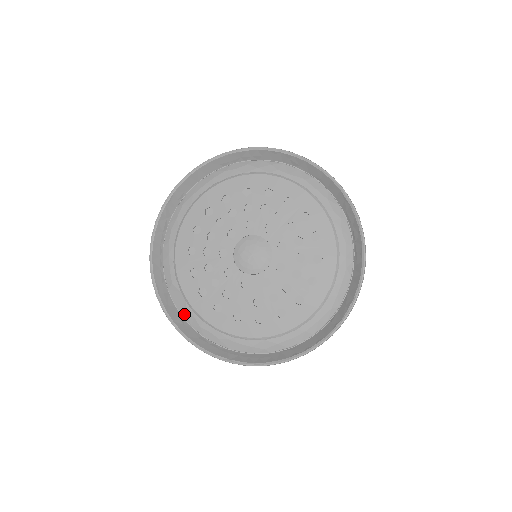
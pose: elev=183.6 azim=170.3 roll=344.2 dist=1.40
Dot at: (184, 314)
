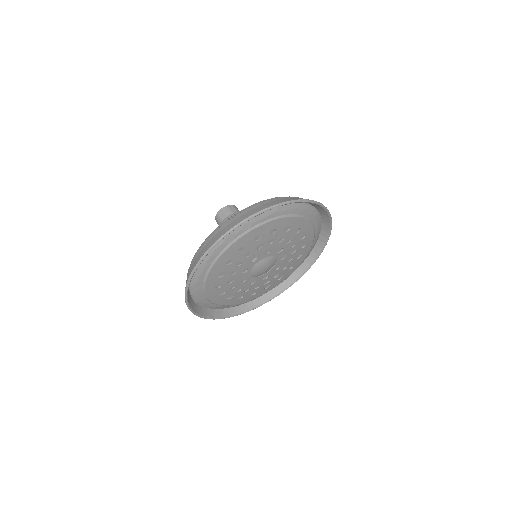
Dot at: occluded
